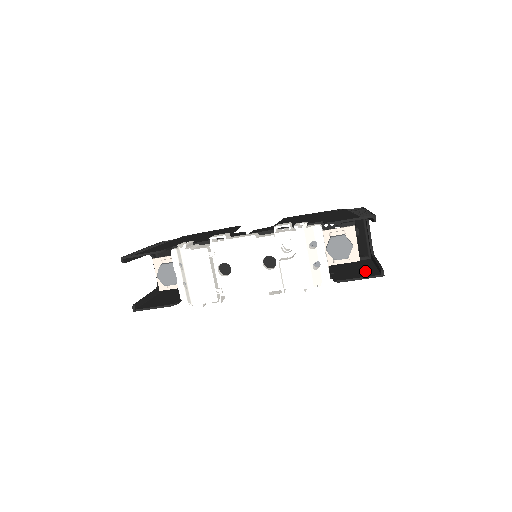
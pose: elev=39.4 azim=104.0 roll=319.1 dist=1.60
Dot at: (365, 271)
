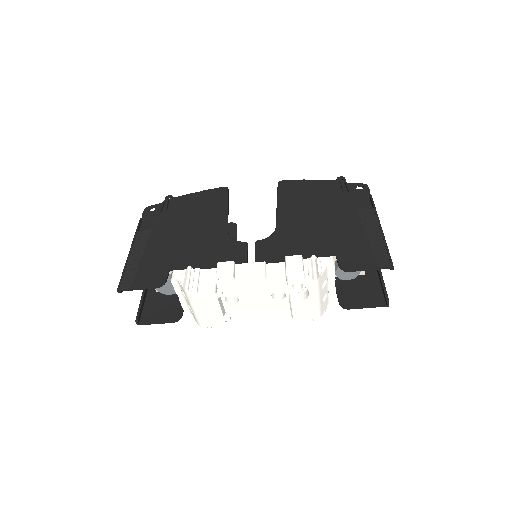
Dot at: (369, 289)
